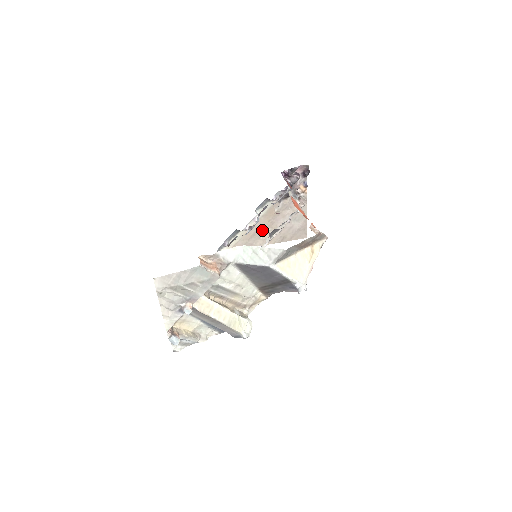
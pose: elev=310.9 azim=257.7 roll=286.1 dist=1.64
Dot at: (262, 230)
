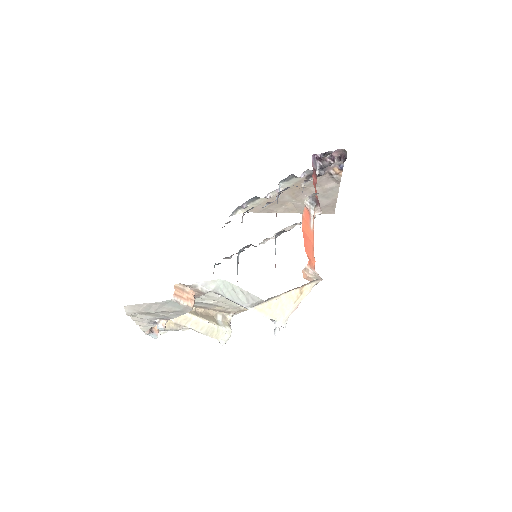
Dot at: (285, 200)
